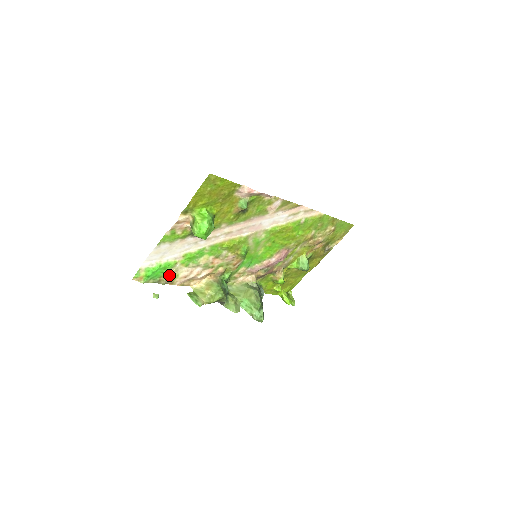
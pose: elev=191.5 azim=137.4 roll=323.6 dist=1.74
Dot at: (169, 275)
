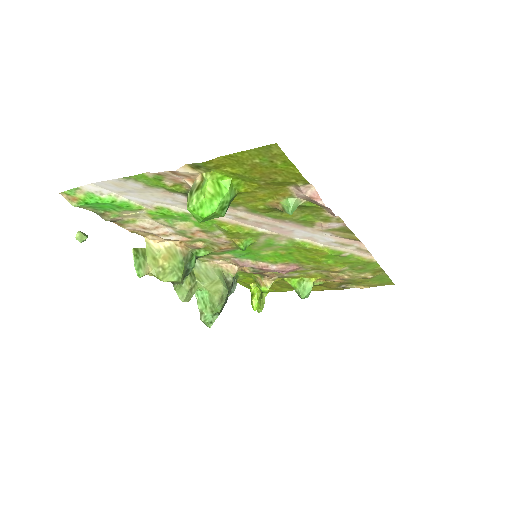
Dot at: (122, 215)
